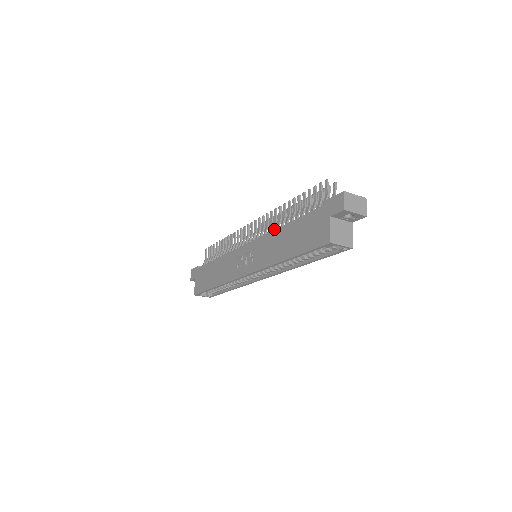
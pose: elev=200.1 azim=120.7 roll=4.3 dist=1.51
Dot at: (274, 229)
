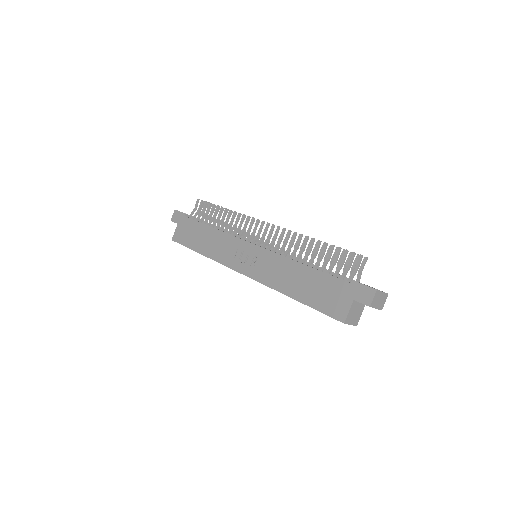
Dot at: occluded
